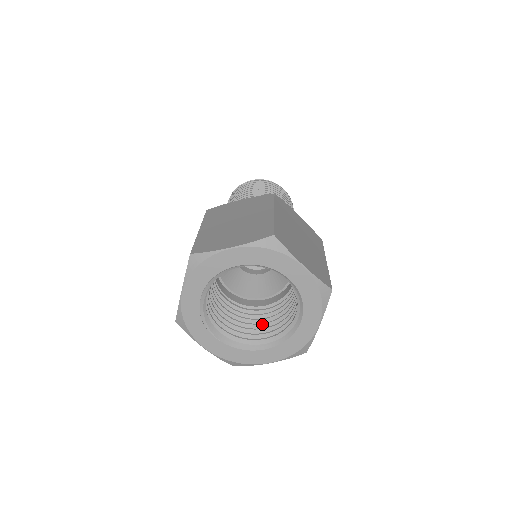
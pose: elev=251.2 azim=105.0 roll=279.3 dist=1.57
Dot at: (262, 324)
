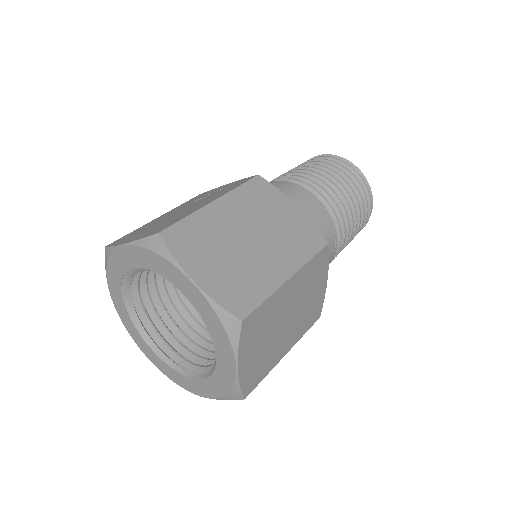
Dot at: (183, 321)
